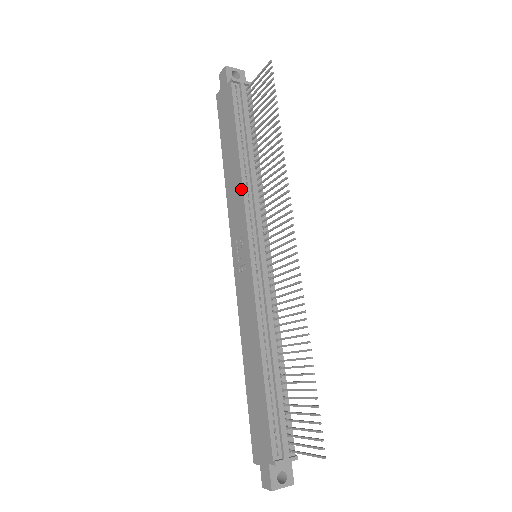
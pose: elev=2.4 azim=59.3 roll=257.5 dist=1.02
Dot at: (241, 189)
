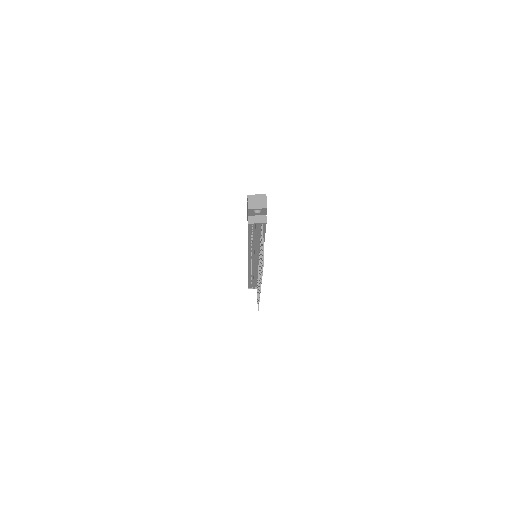
Dot at: (248, 249)
